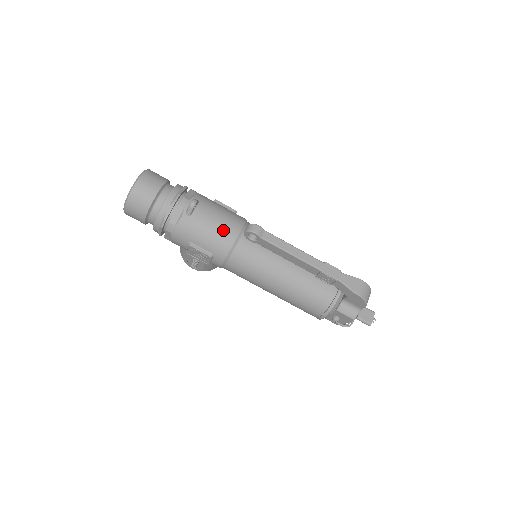
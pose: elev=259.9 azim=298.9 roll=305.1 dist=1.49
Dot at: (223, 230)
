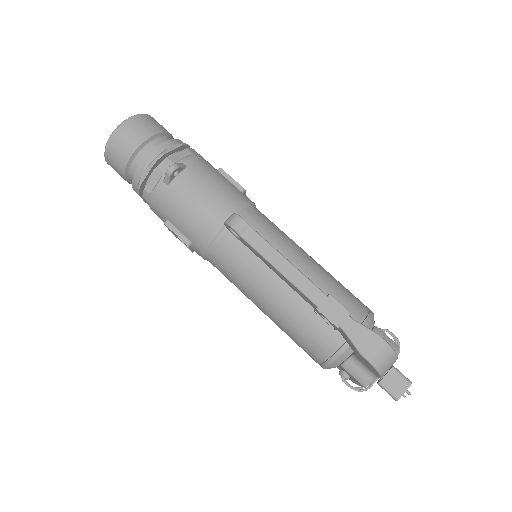
Dot at: (205, 213)
